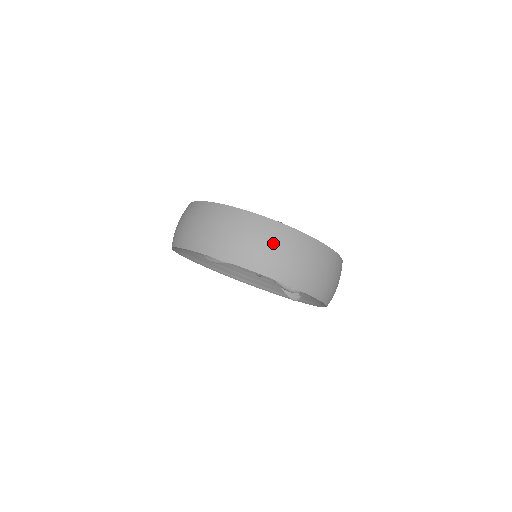
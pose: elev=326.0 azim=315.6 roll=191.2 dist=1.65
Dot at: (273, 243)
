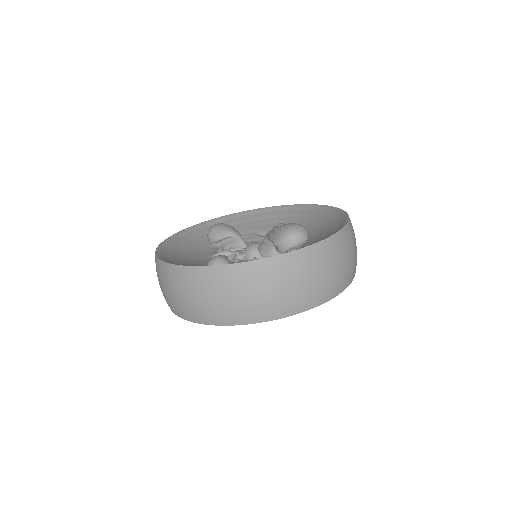
Dot at: (329, 266)
